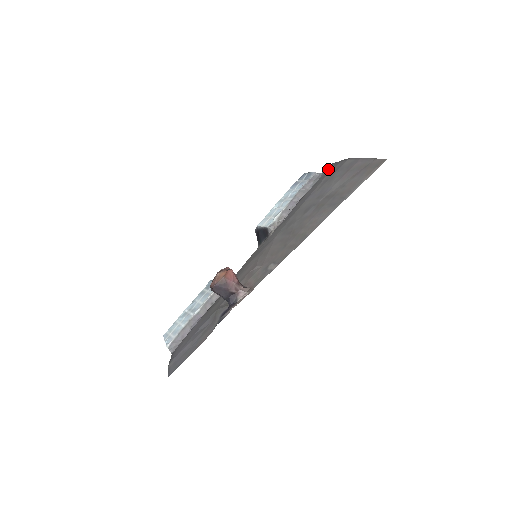
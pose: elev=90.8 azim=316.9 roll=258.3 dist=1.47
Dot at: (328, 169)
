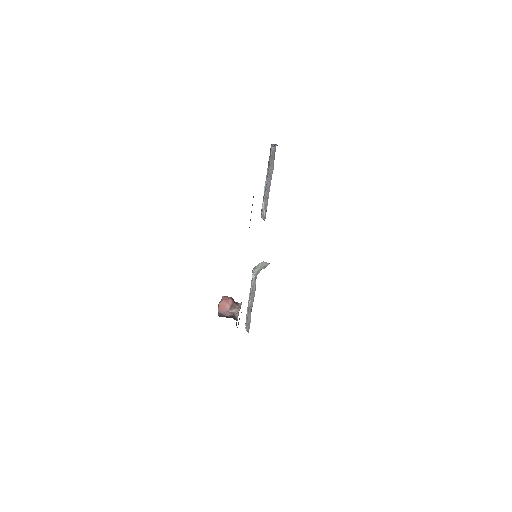
Dot at: occluded
